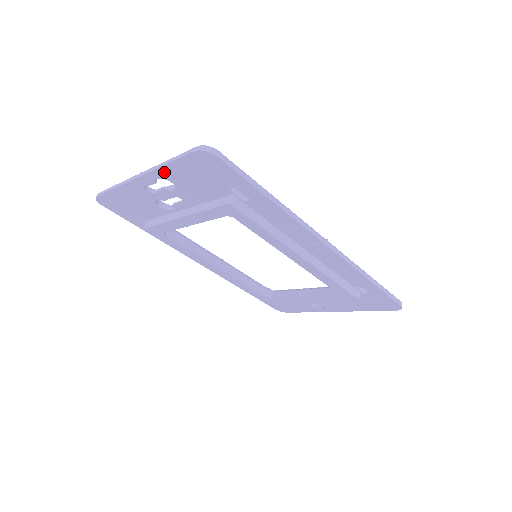
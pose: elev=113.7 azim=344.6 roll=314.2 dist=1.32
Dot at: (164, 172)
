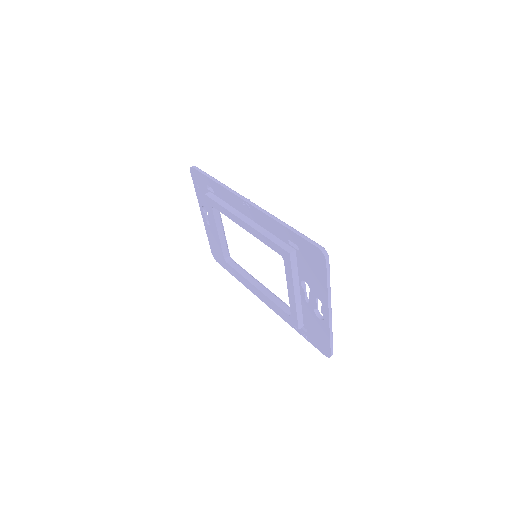
Dot at: (199, 200)
